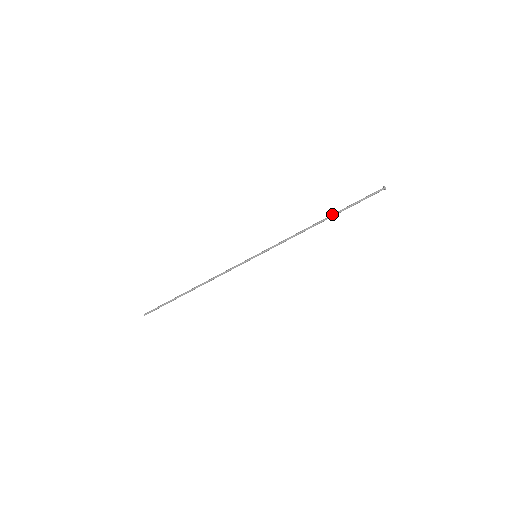
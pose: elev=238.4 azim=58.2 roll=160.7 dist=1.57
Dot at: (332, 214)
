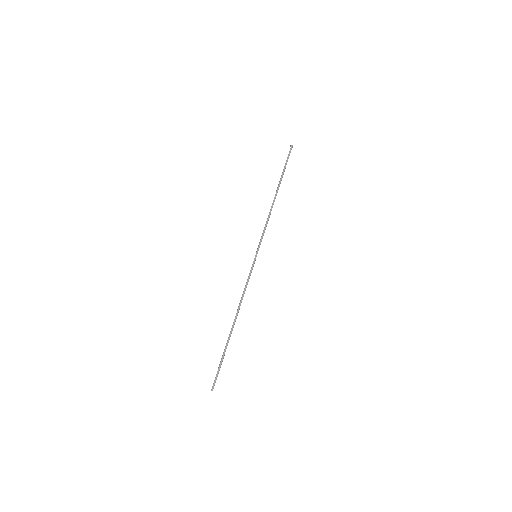
Dot at: (278, 185)
